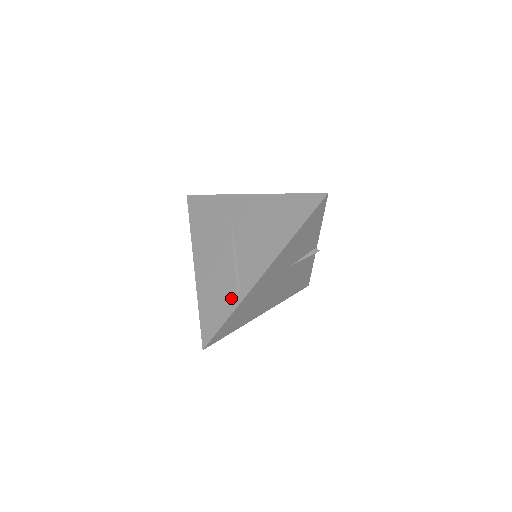
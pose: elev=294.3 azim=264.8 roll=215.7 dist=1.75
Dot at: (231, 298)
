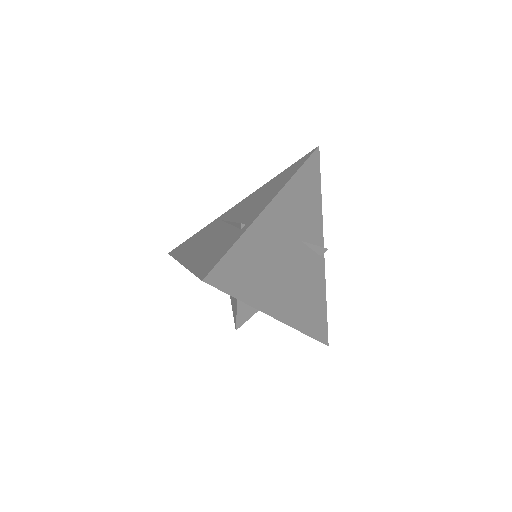
Dot at: (234, 235)
